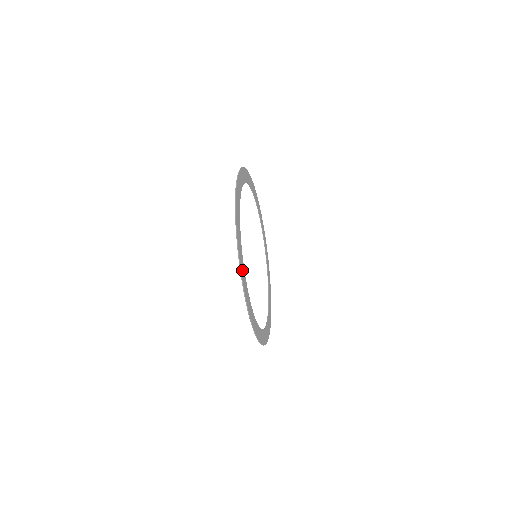
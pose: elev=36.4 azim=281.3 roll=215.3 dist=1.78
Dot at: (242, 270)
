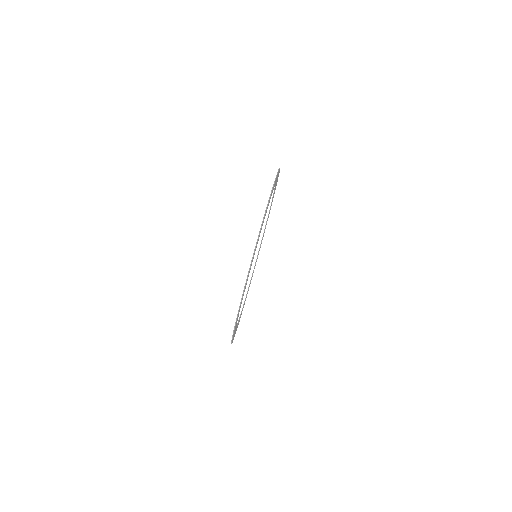
Dot at: occluded
